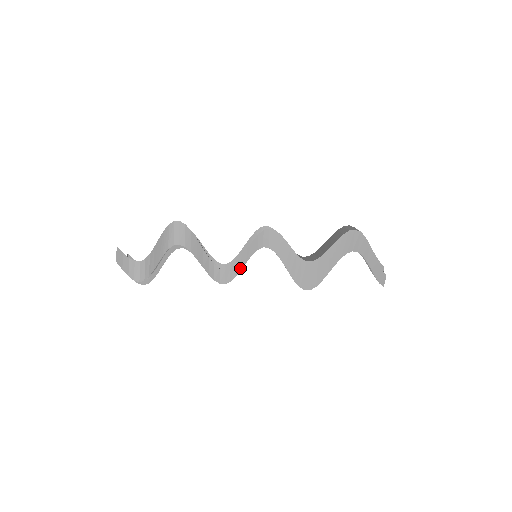
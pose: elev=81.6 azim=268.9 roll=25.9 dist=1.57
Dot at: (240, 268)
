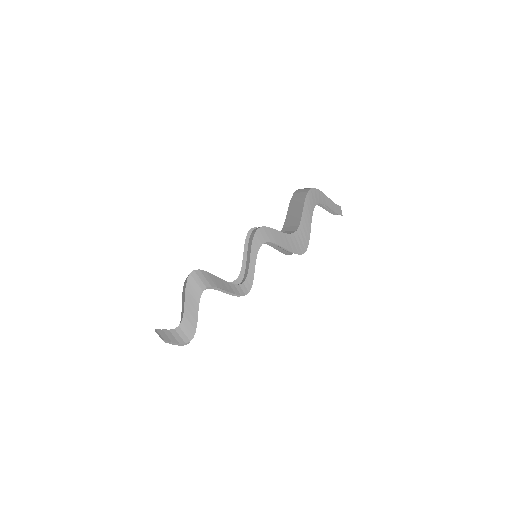
Dot at: (253, 273)
